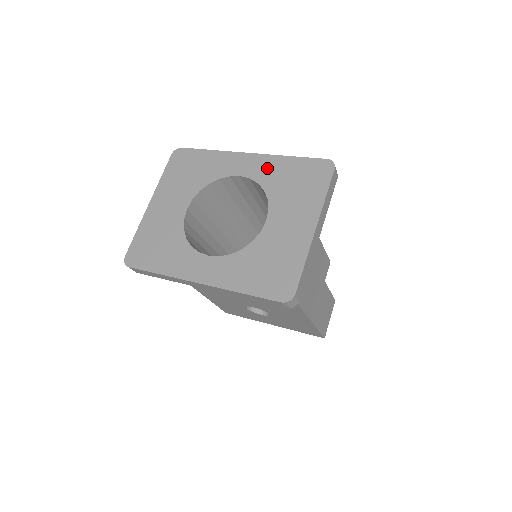
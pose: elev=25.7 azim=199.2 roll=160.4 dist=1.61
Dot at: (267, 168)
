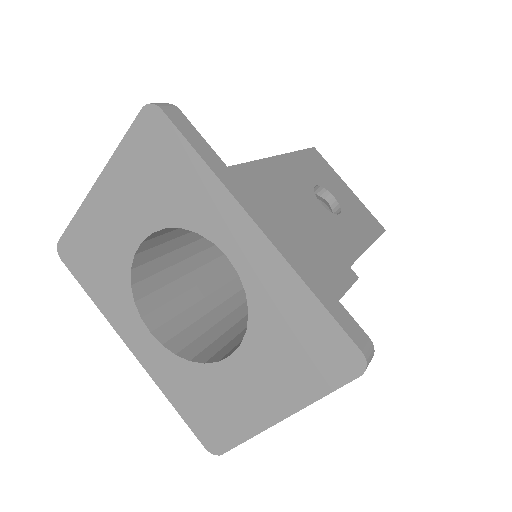
Dot at: (270, 282)
